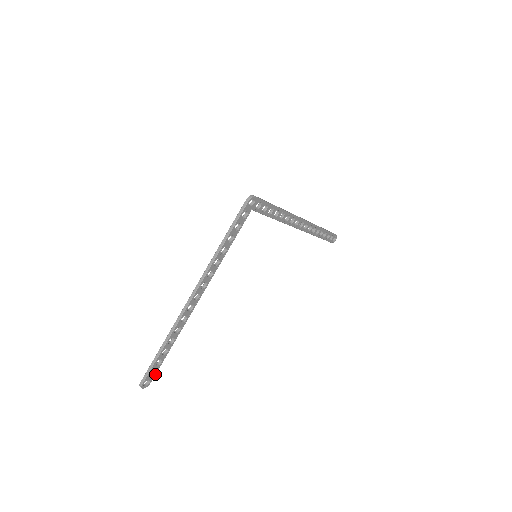
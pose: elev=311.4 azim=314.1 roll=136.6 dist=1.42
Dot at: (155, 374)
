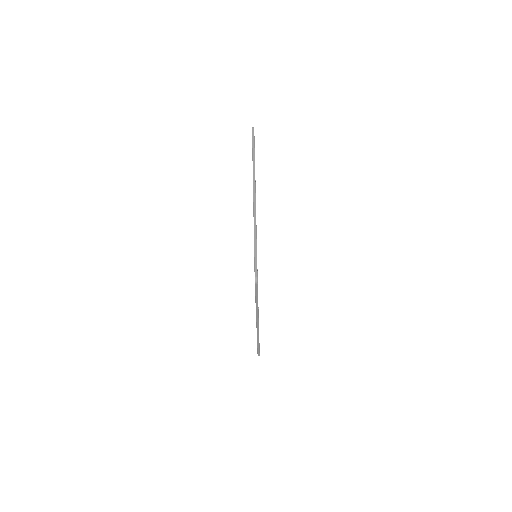
Dot at: occluded
